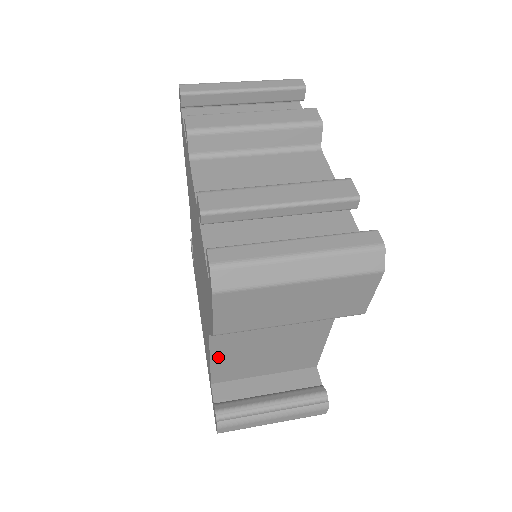
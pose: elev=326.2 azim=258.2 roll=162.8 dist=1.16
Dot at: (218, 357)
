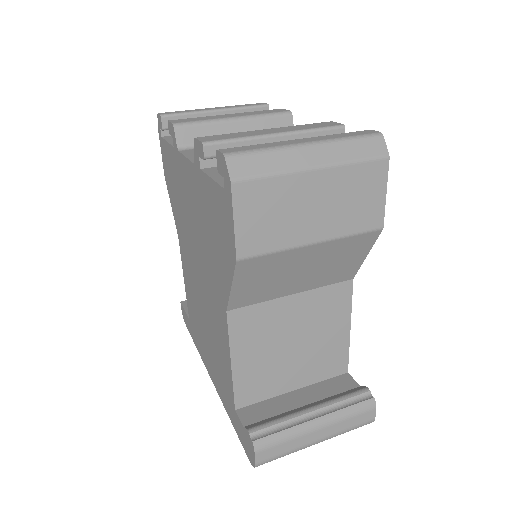
Dot at: (239, 355)
